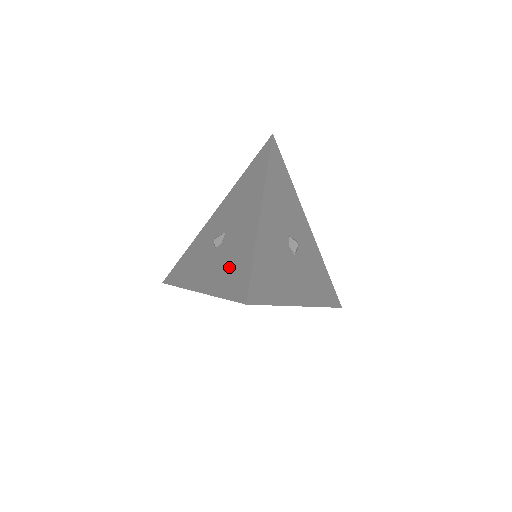
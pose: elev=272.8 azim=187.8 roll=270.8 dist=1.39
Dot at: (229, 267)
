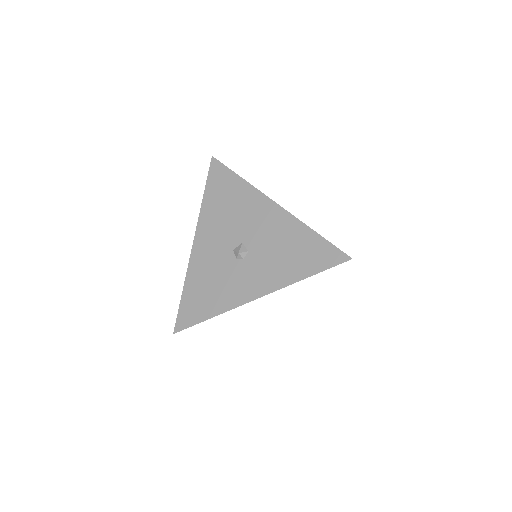
Dot at: (291, 256)
